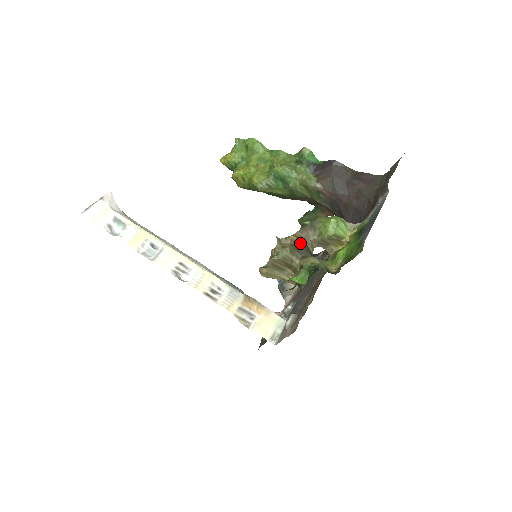
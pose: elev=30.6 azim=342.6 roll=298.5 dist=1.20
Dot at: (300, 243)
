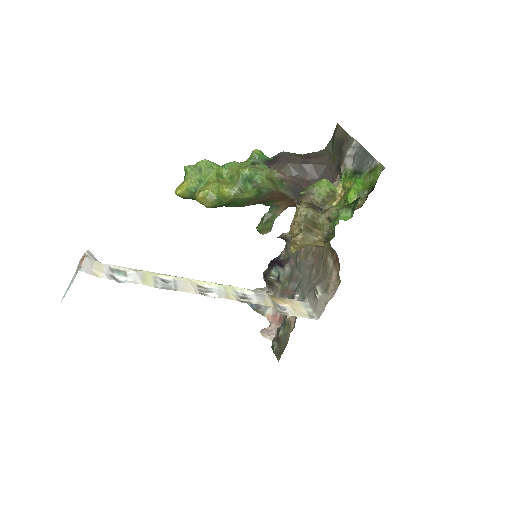
Dot at: (312, 205)
